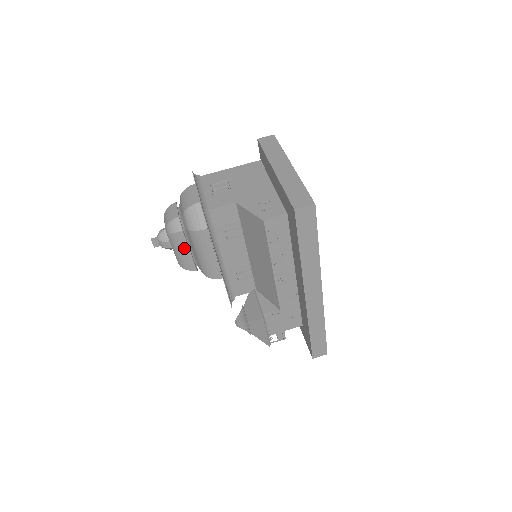
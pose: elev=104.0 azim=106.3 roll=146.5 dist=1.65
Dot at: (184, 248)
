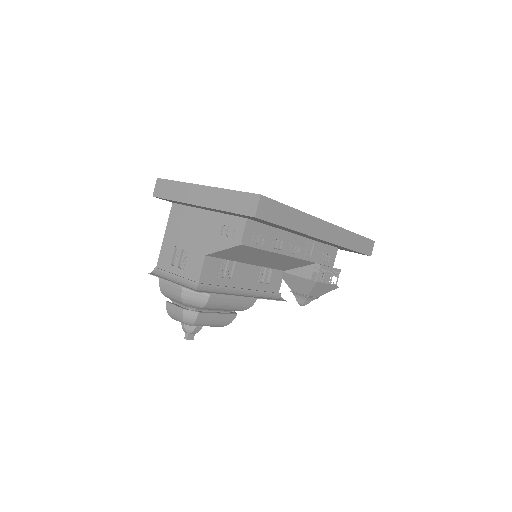
Dot at: (213, 318)
